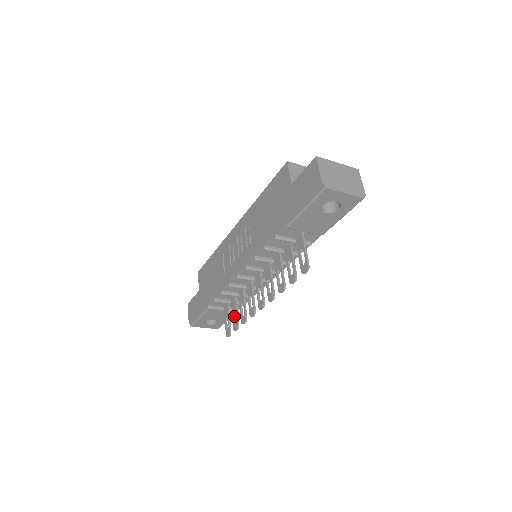
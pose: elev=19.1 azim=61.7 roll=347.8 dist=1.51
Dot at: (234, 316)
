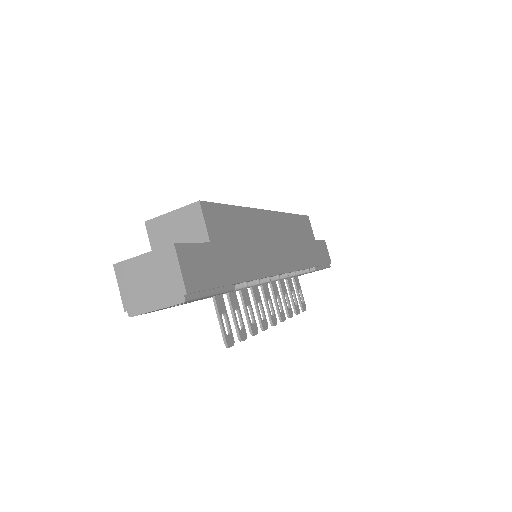
Dot at: (294, 296)
